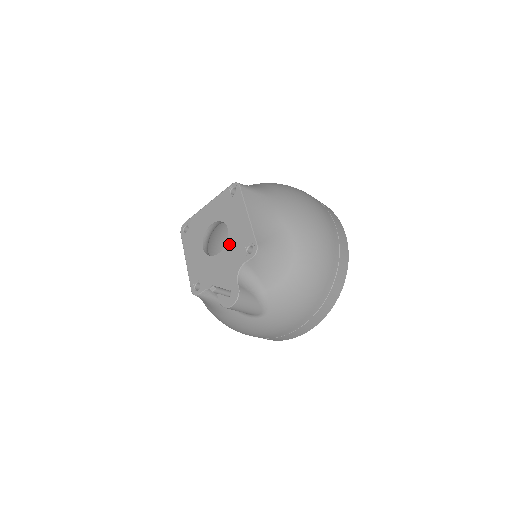
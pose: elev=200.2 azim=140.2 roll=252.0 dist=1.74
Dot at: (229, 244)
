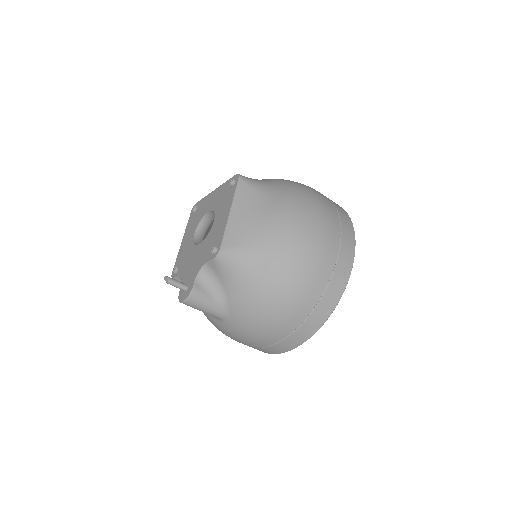
Dot at: (207, 238)
